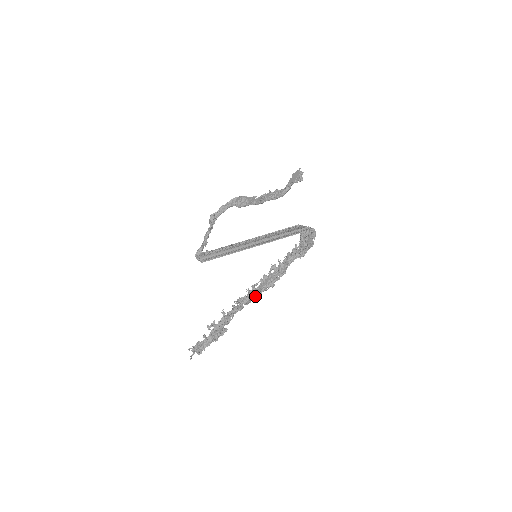
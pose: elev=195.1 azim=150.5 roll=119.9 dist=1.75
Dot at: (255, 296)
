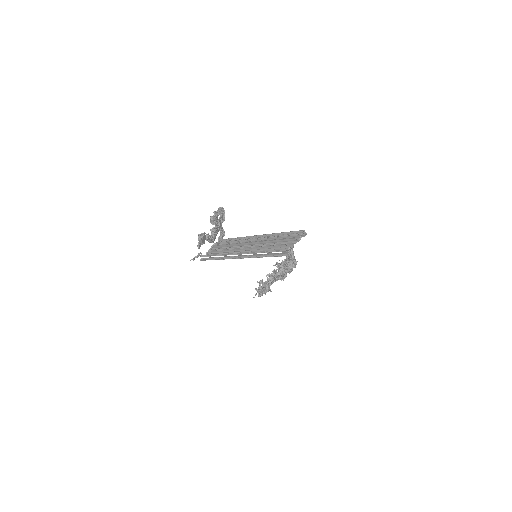
Dot at: occluded
